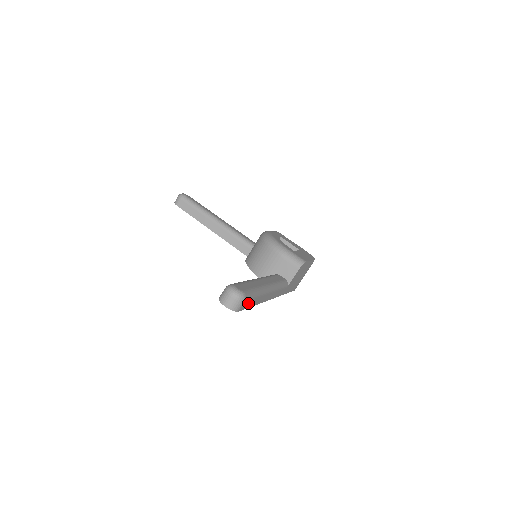
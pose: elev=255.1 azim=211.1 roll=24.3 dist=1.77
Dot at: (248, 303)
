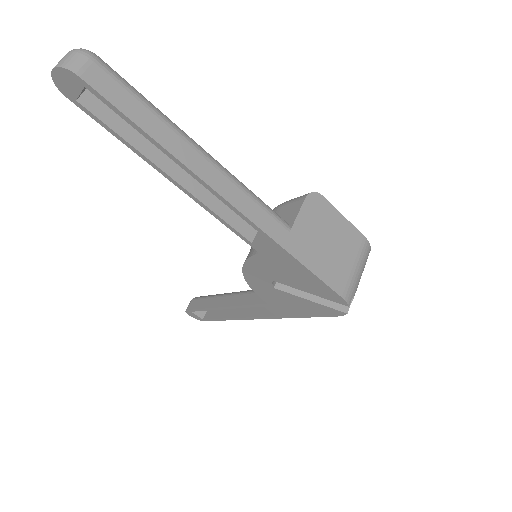
Dot at: (115, 92)
